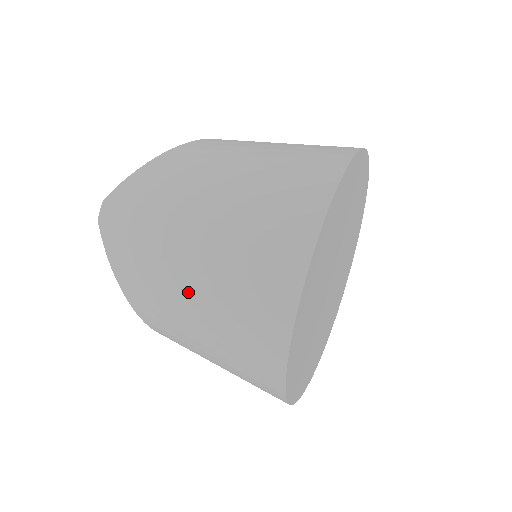
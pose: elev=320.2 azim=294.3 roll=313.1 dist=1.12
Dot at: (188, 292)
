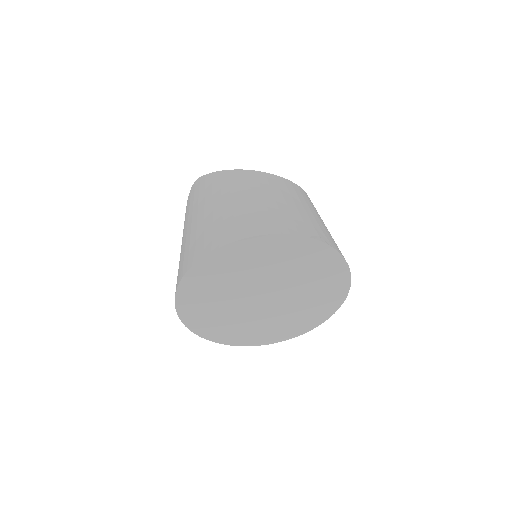
Dot at: occluded
